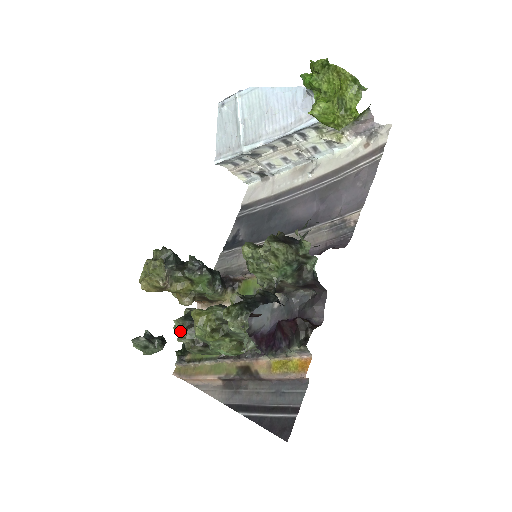
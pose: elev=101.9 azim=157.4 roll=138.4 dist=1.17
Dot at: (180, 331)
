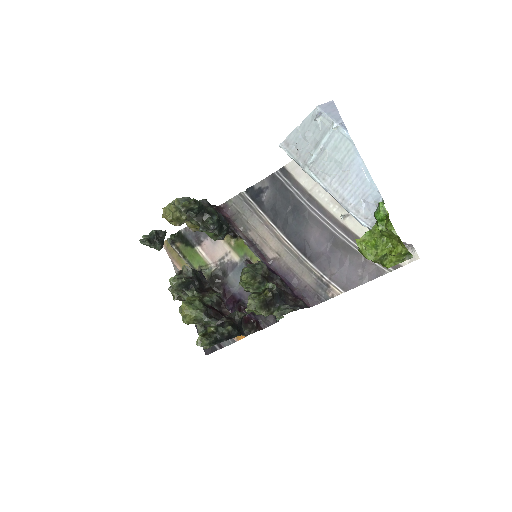
Dot at: occluded
